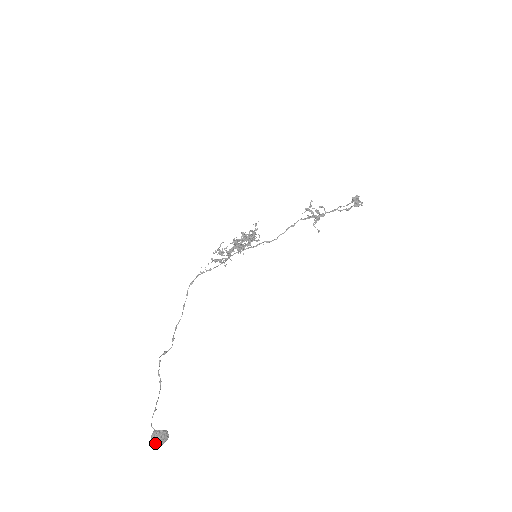
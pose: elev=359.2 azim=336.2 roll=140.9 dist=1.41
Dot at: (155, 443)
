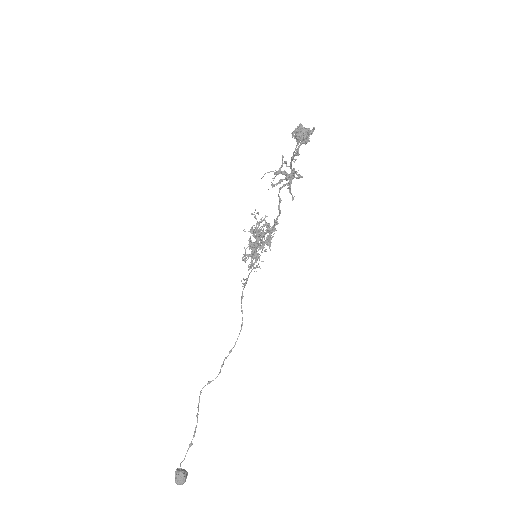
Dot at: (175, 482)
